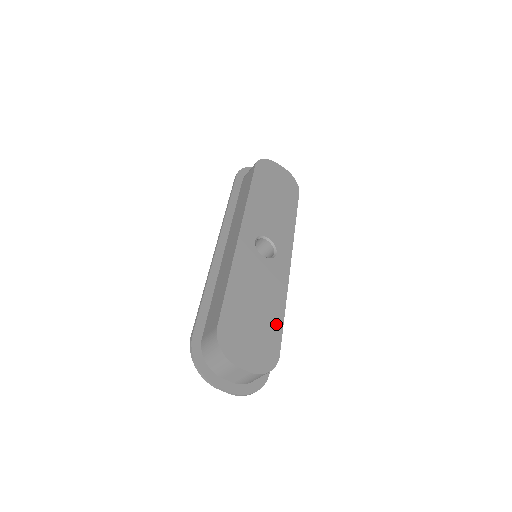
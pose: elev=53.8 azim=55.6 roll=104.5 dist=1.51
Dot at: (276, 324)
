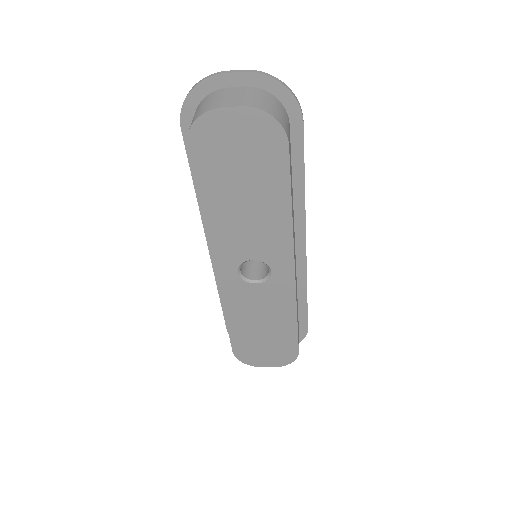
Dot at: (289, 334)
